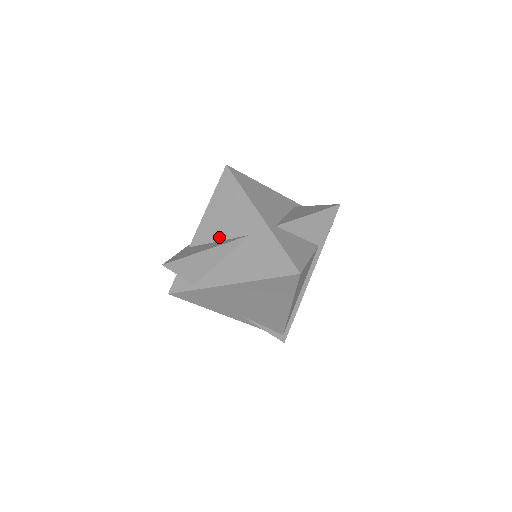
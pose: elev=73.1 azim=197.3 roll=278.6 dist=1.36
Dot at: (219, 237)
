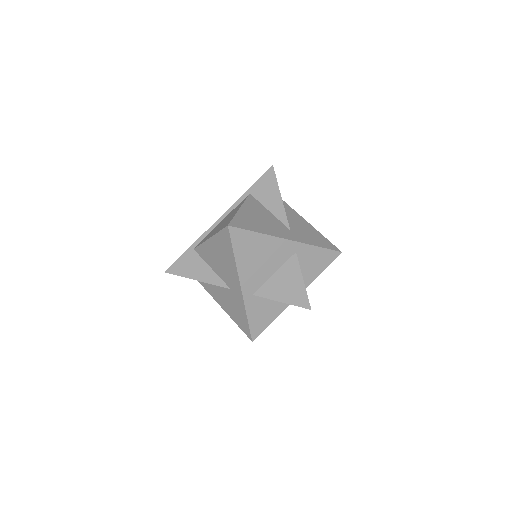
Dot at: (213, 267)
